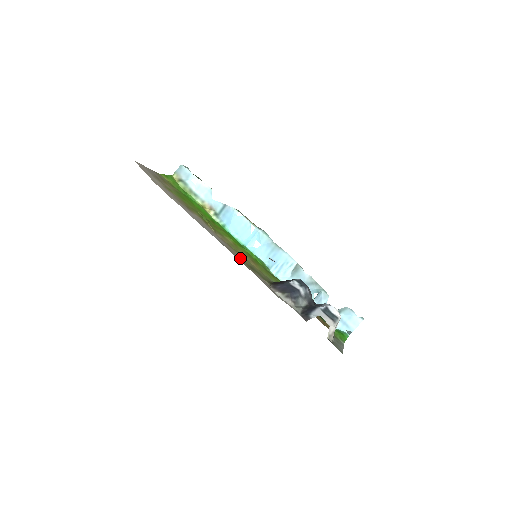
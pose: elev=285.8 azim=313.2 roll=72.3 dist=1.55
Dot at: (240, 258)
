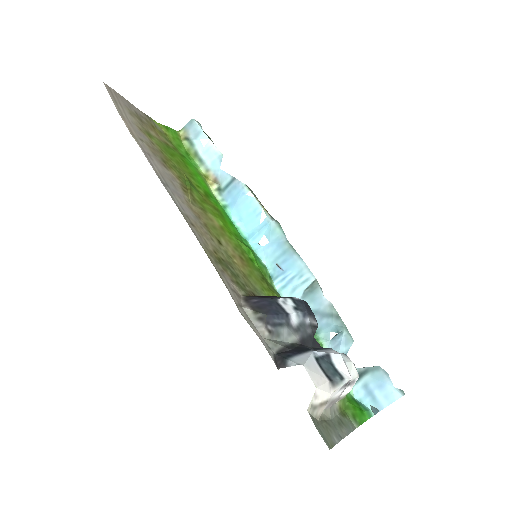
Dot at: (208, 243)
